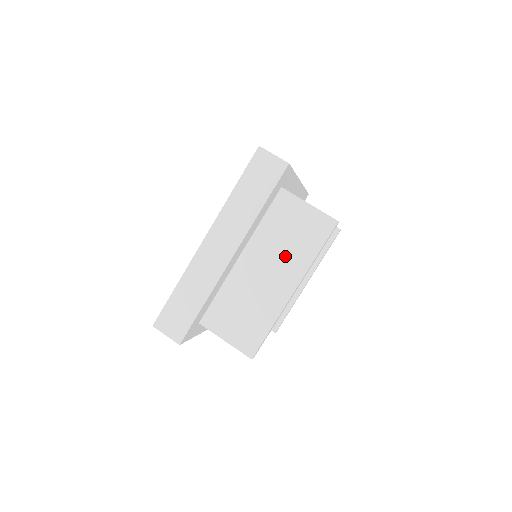
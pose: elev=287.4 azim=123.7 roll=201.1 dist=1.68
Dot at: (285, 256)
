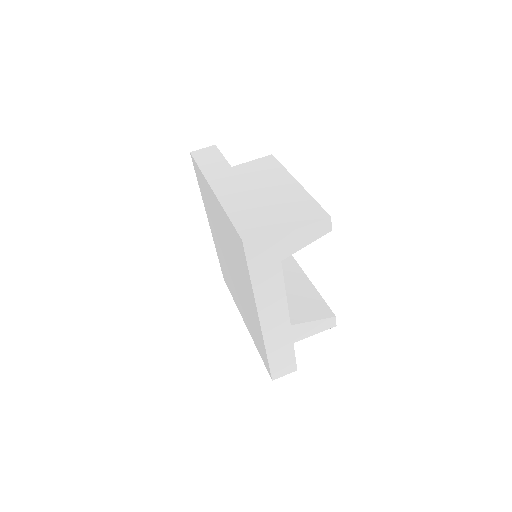
Dot at: (269, 179)
